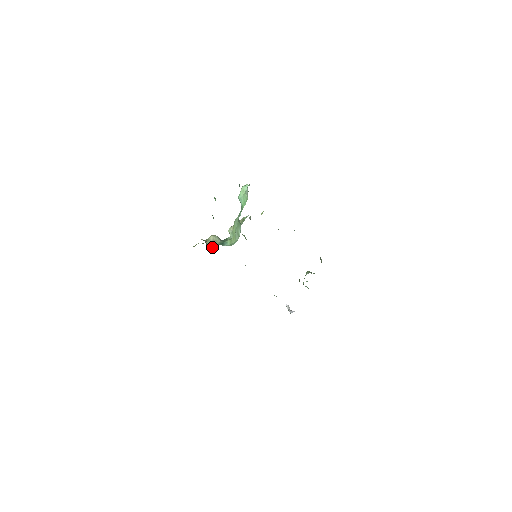
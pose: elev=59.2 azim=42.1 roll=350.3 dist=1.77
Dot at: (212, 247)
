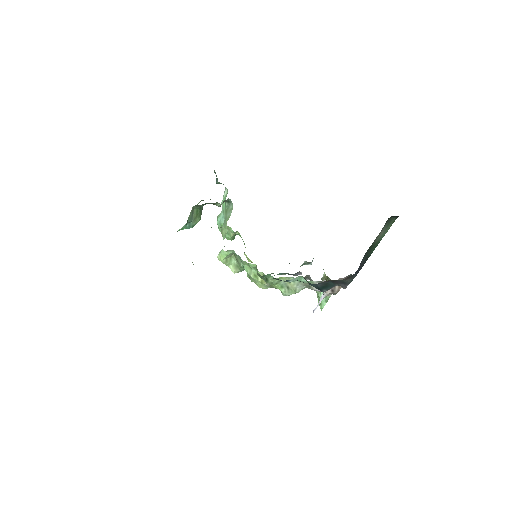
Dot at: occluded
